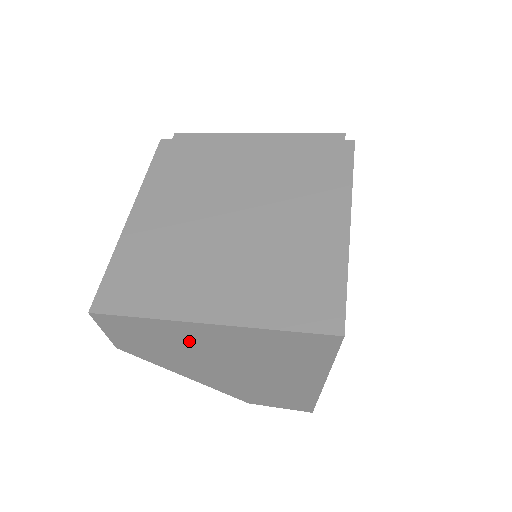
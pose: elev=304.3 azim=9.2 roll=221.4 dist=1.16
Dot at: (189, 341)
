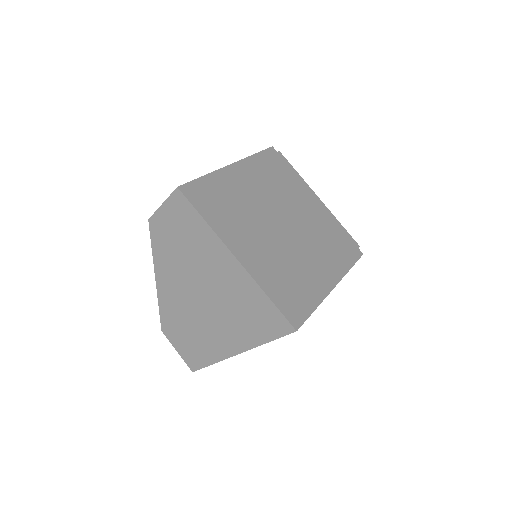
Dot at: (205, 257)
